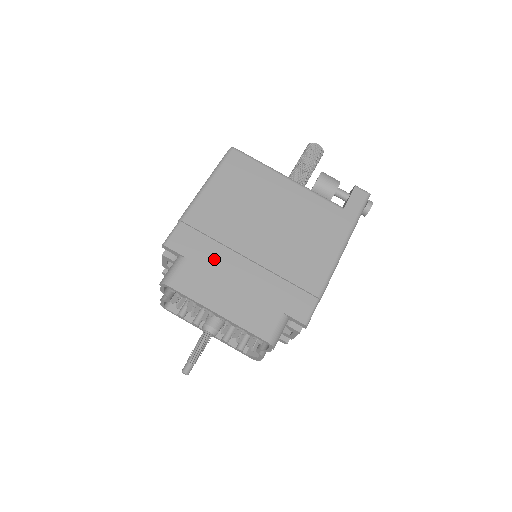
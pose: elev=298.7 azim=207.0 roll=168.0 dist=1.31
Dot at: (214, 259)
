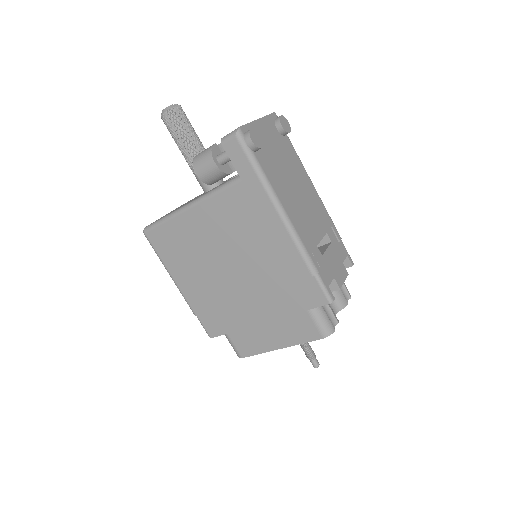
Dot at: (236, 319)
